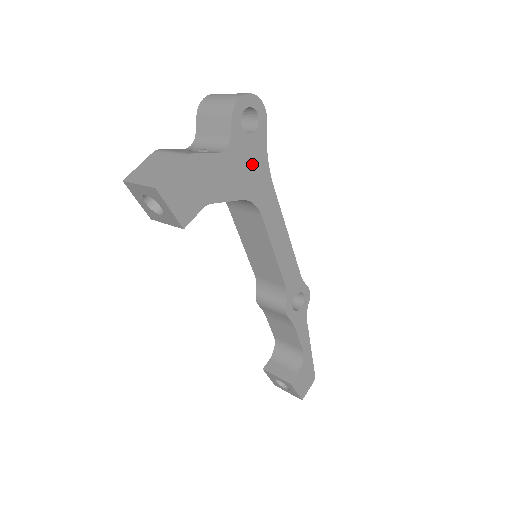
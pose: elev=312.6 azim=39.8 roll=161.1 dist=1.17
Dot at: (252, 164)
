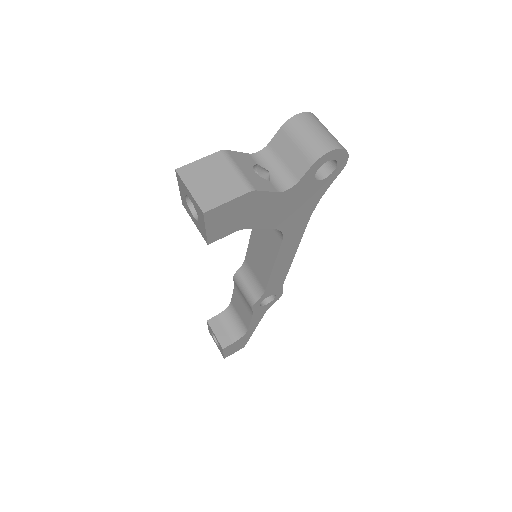
Dot at: (302, 203)
